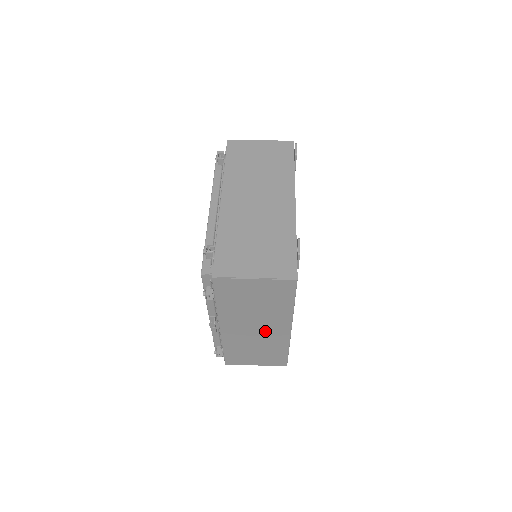
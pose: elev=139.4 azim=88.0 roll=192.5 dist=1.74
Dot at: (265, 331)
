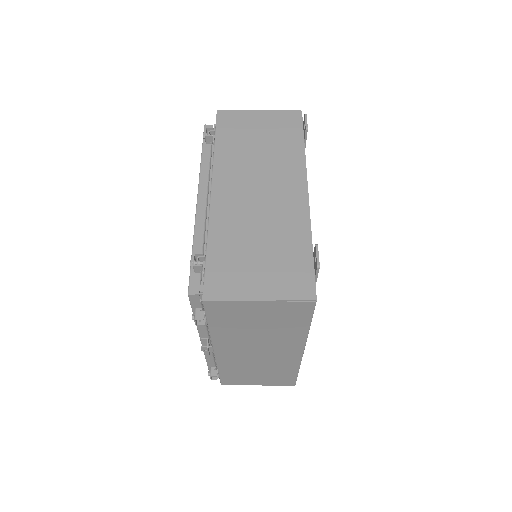
Dot at: (271, 354)
